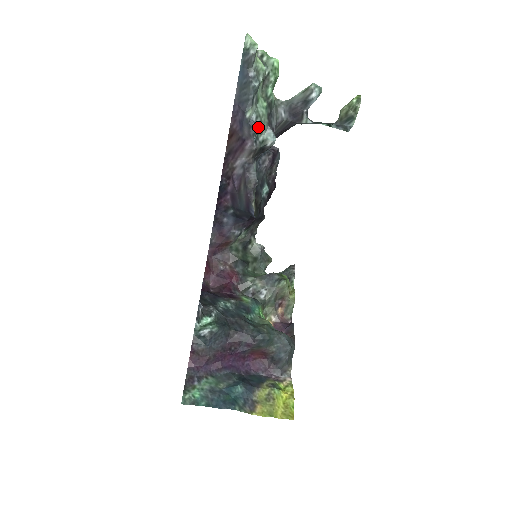
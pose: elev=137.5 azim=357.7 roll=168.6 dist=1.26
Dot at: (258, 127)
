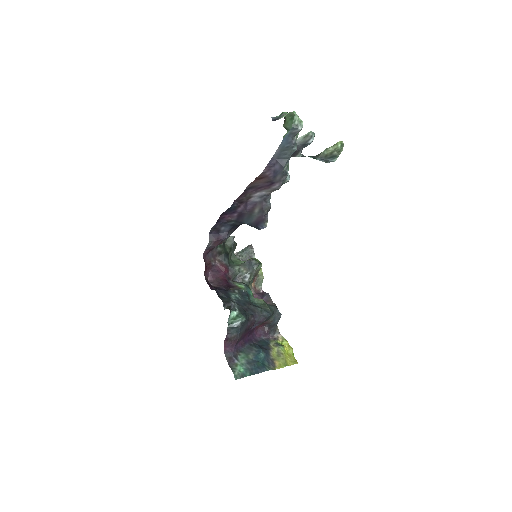
Dot at: (287, 175)
